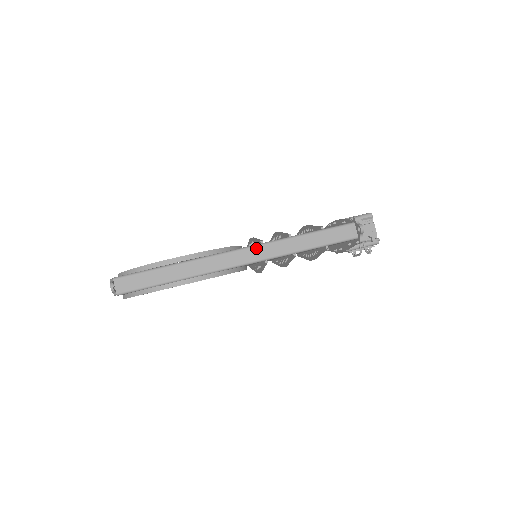
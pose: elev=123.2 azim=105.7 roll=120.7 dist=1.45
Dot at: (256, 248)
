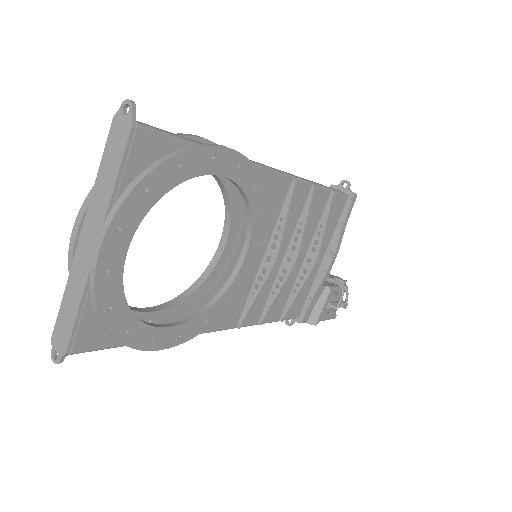
Dot at: occluded
